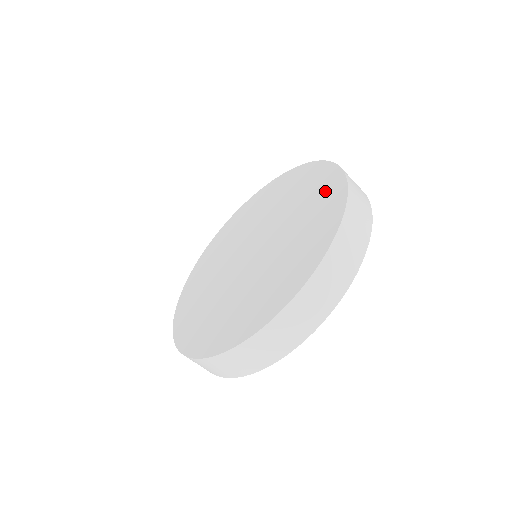
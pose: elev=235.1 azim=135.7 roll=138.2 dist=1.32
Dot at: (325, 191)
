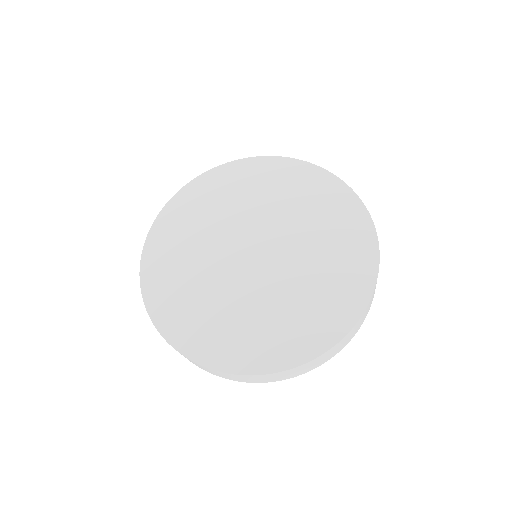
Dot at: (354, 255)
